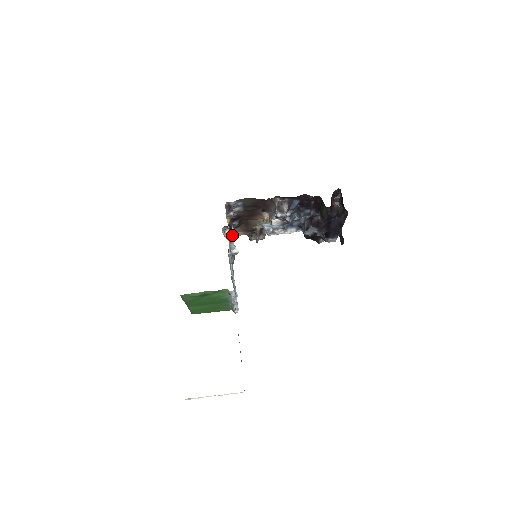
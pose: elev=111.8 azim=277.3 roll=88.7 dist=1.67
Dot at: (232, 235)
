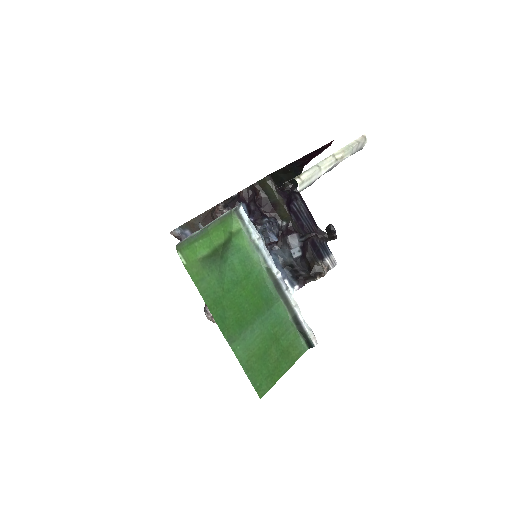
Dot at: occluded
